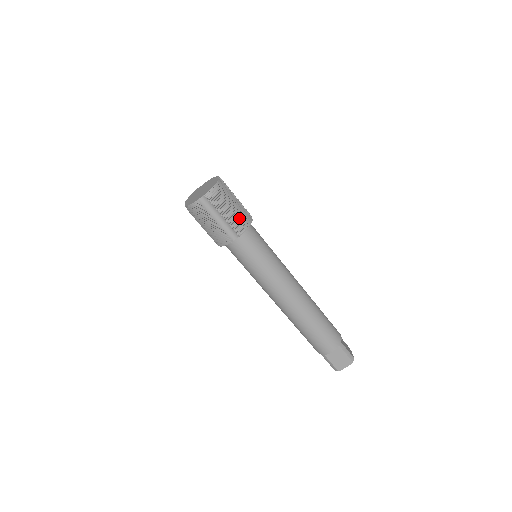
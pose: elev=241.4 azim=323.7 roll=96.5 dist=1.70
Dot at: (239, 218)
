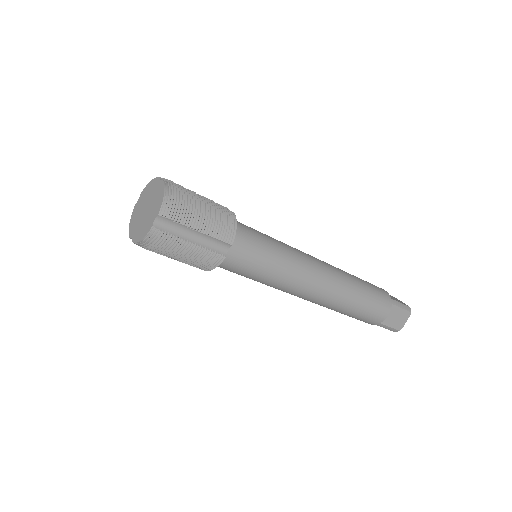
Dot at: (219, 221)
